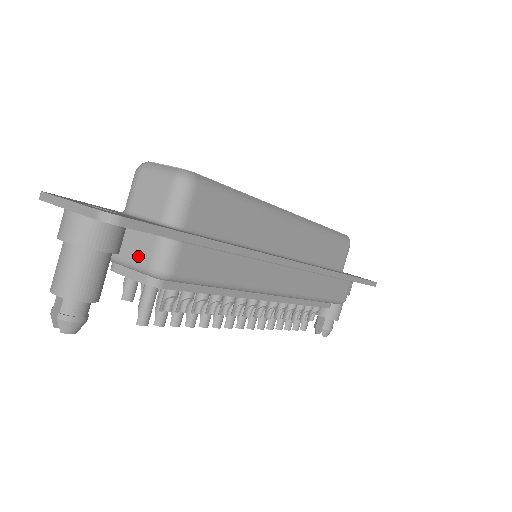
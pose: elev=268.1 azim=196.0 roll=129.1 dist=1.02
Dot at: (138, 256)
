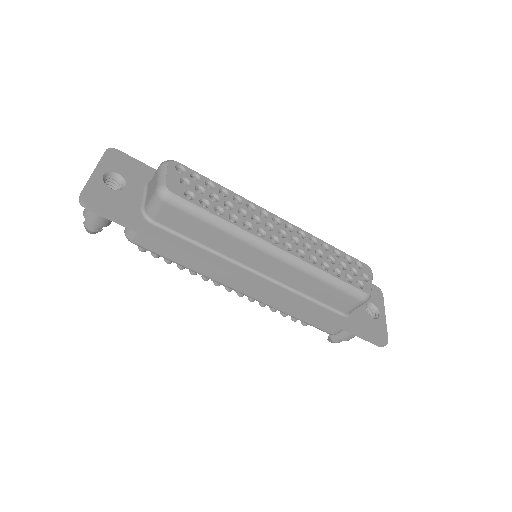
Dot at: occluded
